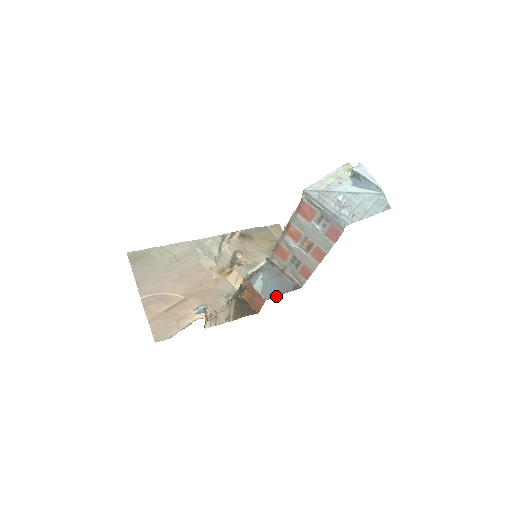
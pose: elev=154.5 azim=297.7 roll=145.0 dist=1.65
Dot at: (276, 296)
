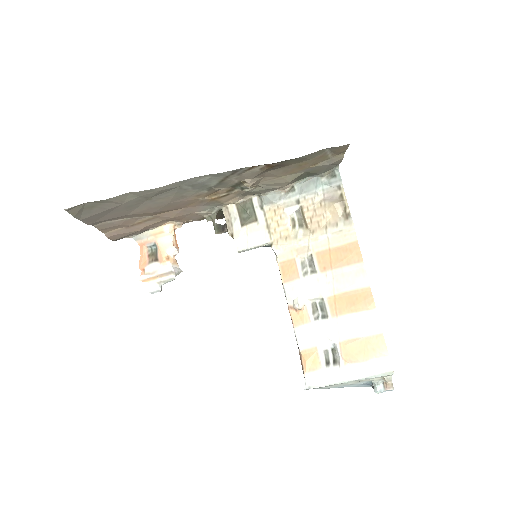
Dot at: occluded
